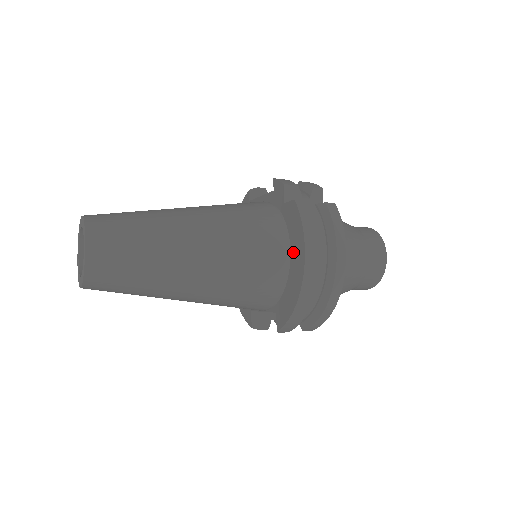
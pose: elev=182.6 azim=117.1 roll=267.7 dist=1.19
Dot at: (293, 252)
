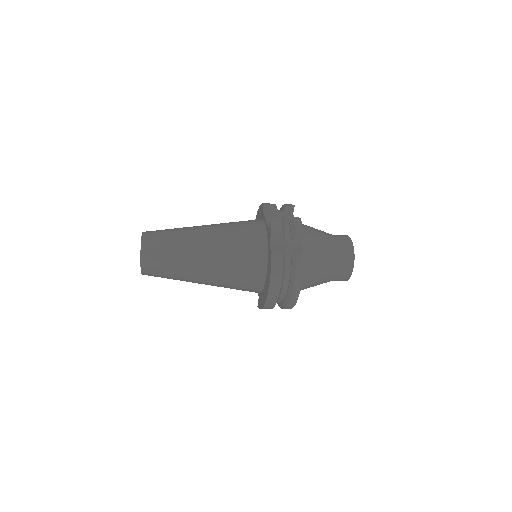
Dot at: (266, 279)
